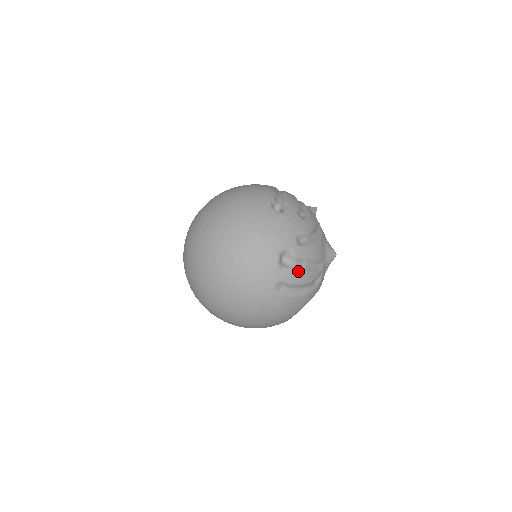
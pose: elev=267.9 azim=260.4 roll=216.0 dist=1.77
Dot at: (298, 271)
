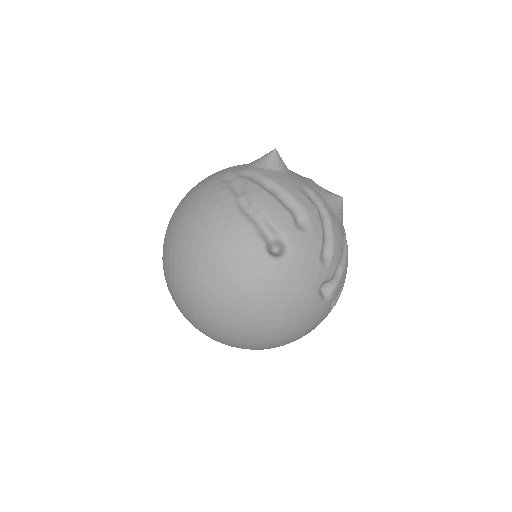
Dot at: (340, 280)
